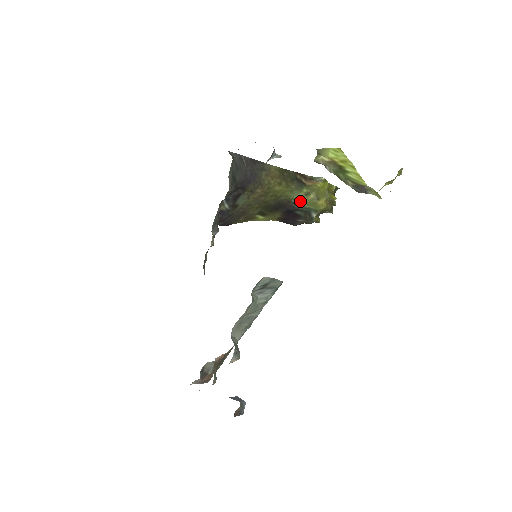
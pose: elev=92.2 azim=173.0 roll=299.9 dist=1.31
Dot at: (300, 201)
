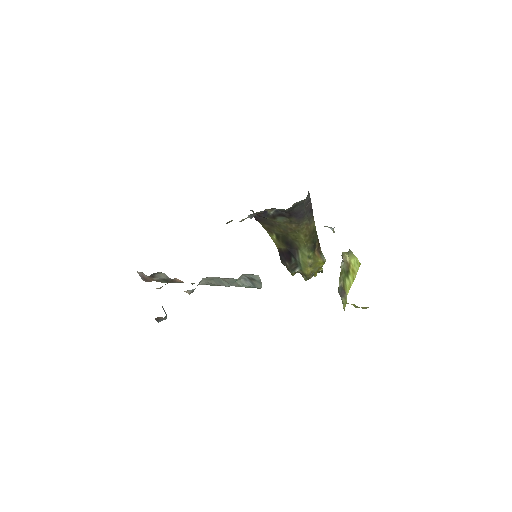
Dot at: (302, 256)
